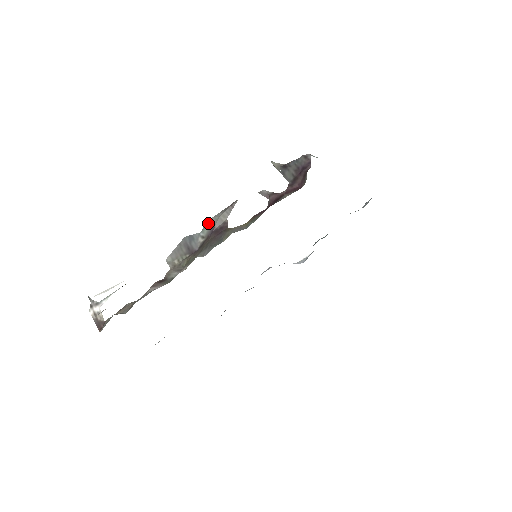
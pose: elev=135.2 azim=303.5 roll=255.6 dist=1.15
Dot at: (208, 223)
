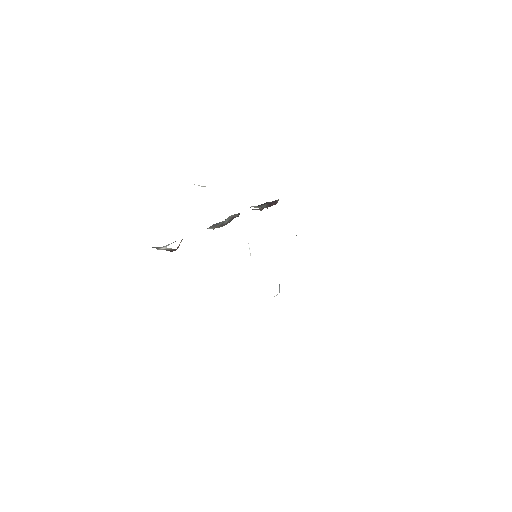
Dot at: (227, 218)
